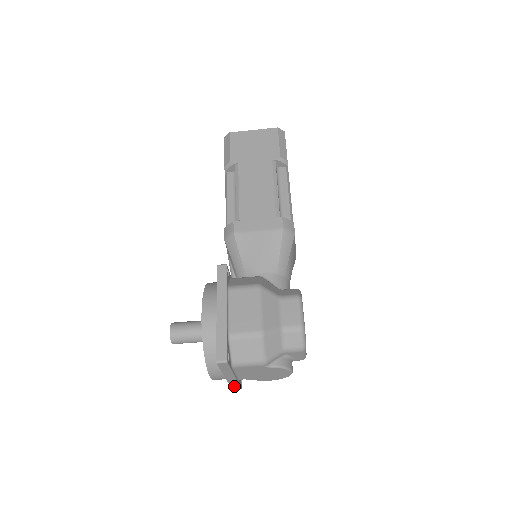
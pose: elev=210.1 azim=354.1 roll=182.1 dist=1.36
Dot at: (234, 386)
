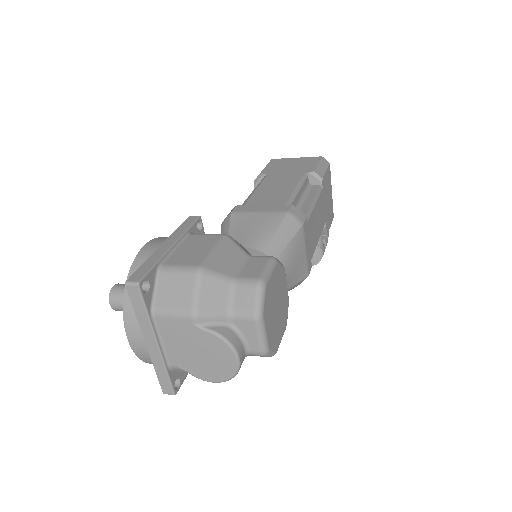
Dot at: (163, 380)
